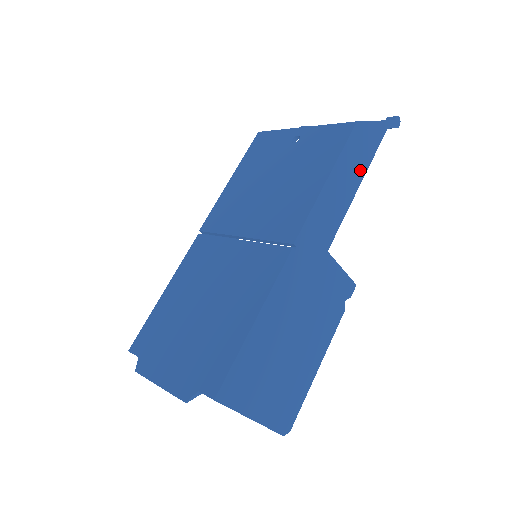
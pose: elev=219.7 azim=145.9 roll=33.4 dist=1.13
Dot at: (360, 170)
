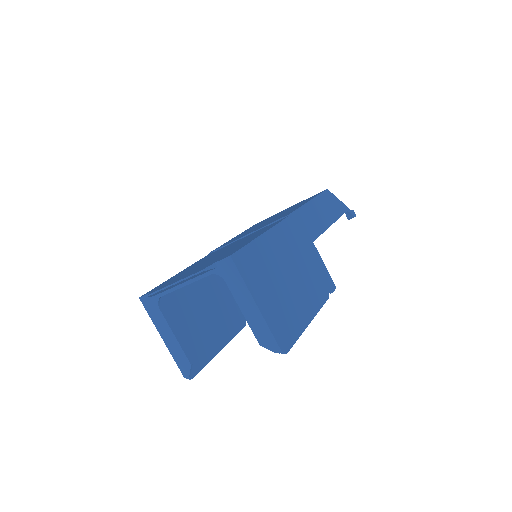
Dot at: (332, 216)
